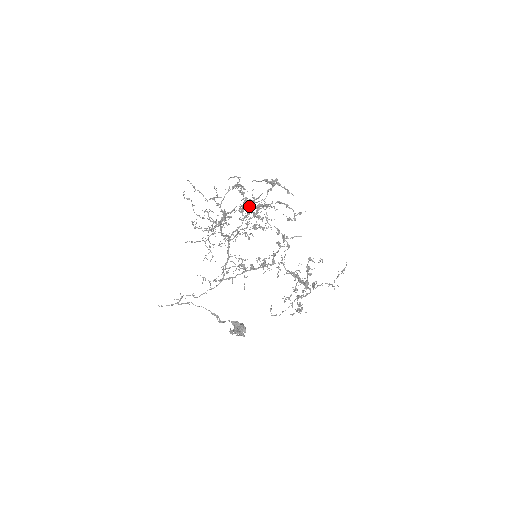
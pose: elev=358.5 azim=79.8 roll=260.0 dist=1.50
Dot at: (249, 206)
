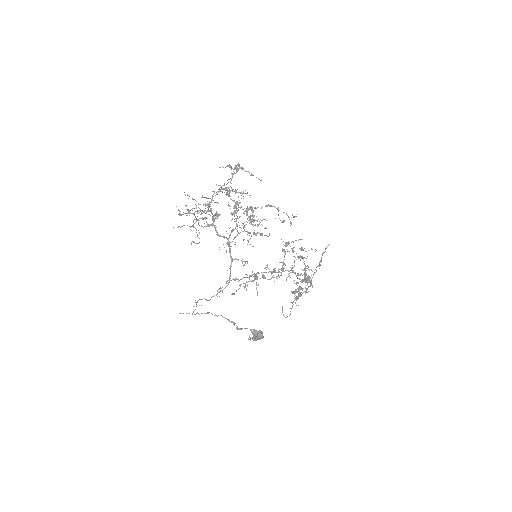
Dot at: occluded
